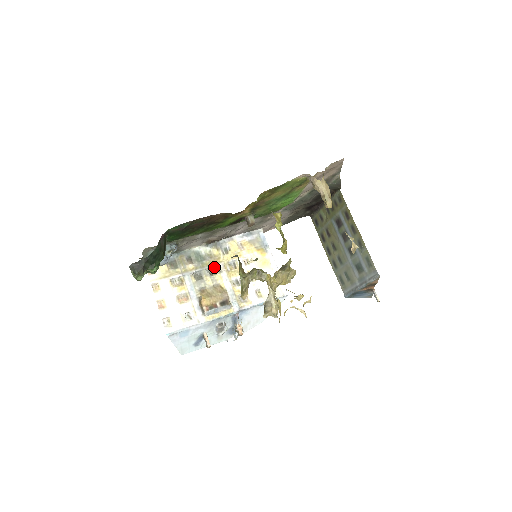
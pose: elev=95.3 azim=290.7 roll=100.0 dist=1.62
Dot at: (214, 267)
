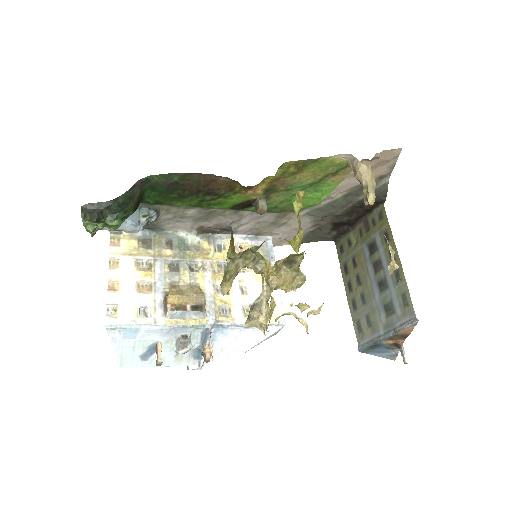
Dot at: (198, 262)
